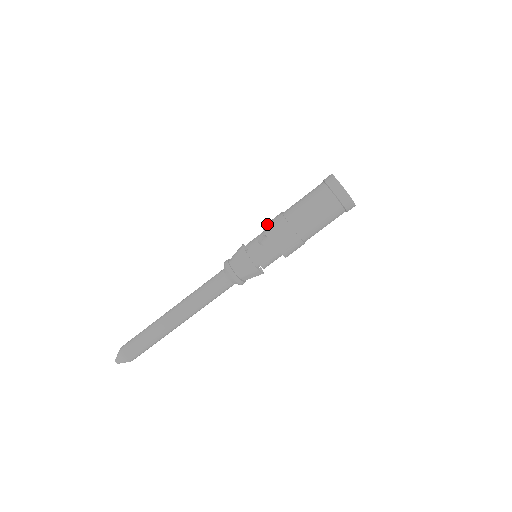
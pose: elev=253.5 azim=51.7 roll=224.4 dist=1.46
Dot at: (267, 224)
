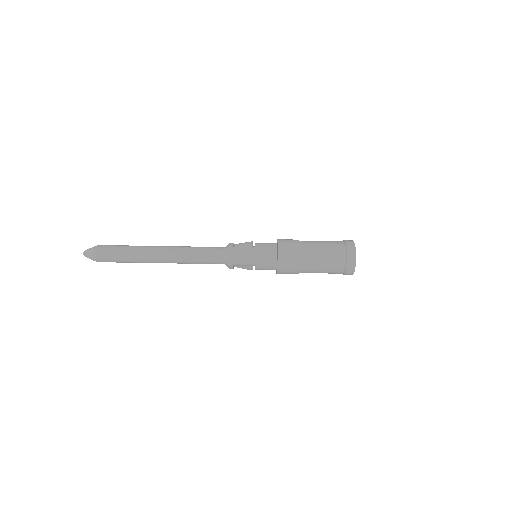
Dot at: occluded
